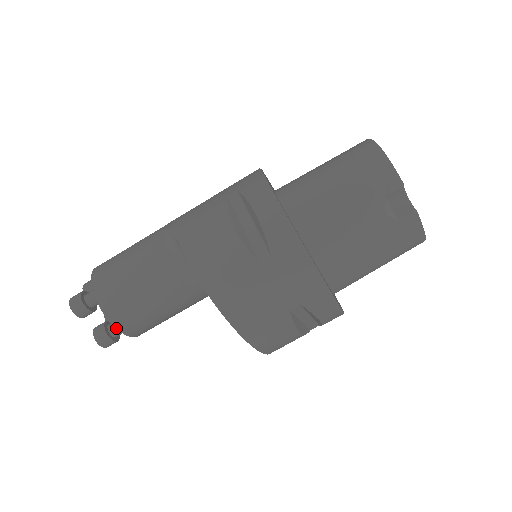
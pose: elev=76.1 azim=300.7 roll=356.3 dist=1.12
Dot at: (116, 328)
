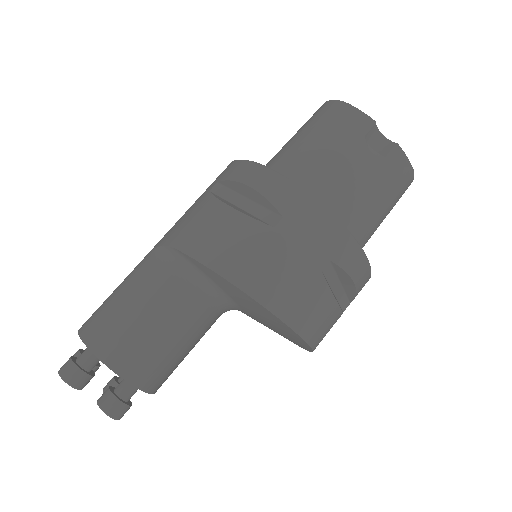
Dot at: (127, 381)
